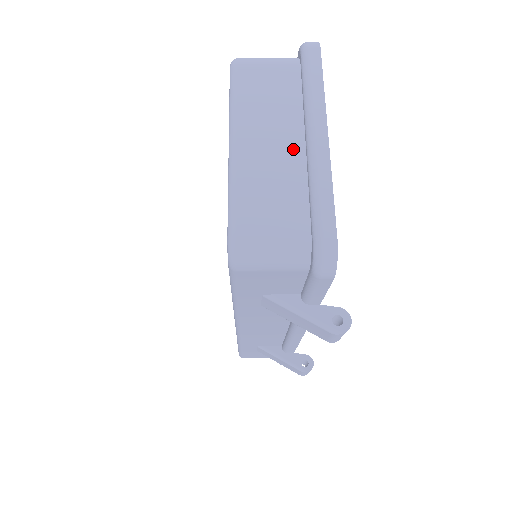
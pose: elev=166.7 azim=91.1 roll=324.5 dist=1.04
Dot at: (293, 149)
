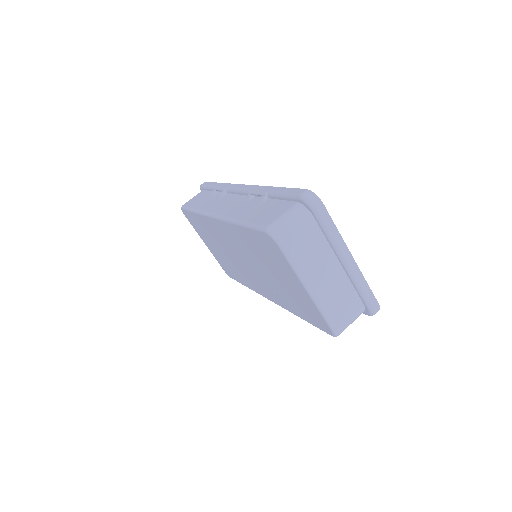
Dot at: (337, 271)
